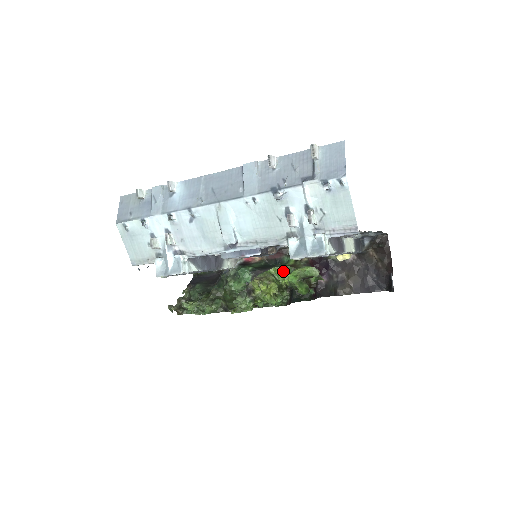
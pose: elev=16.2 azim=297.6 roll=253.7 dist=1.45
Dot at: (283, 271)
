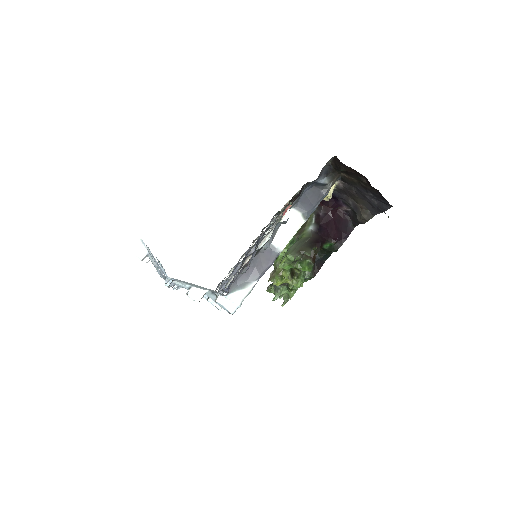
Dot at: occluded
